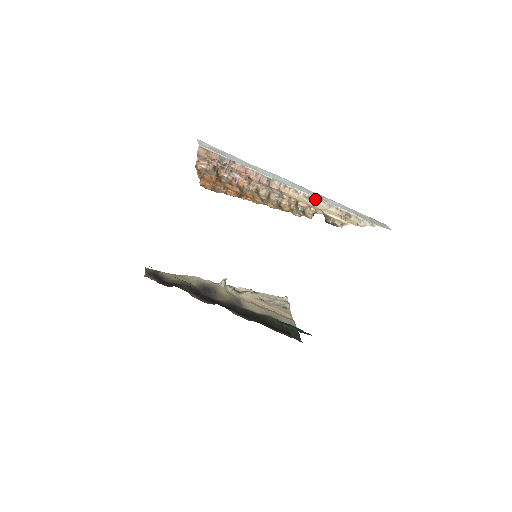
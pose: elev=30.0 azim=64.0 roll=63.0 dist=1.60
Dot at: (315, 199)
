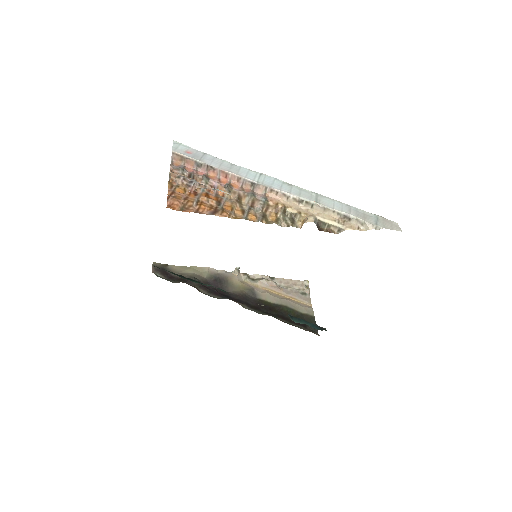
Dot at: (307, 202)
